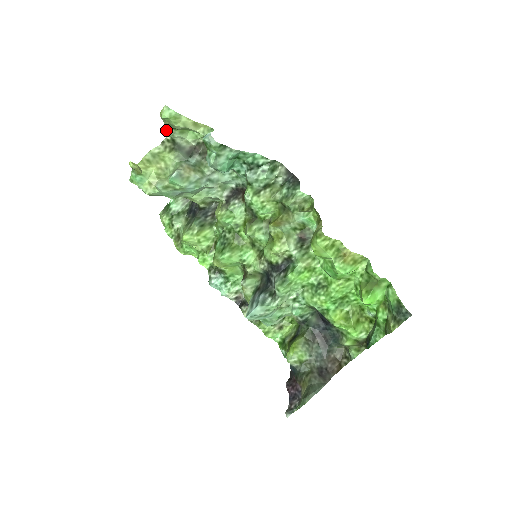
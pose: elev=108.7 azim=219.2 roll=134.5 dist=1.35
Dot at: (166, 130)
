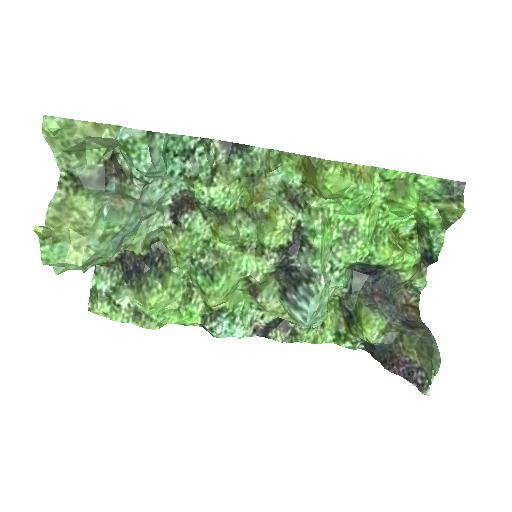
Dot at: (57, 161)
